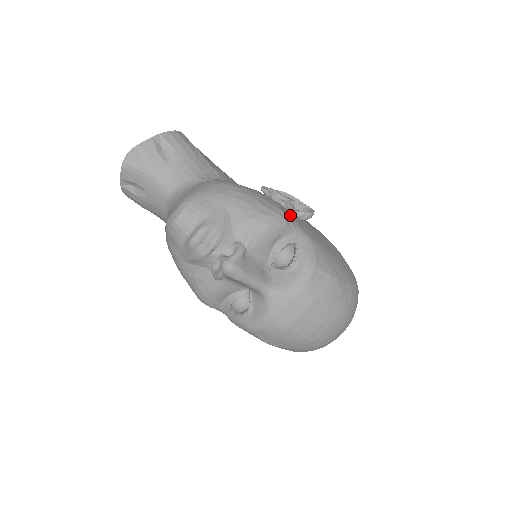
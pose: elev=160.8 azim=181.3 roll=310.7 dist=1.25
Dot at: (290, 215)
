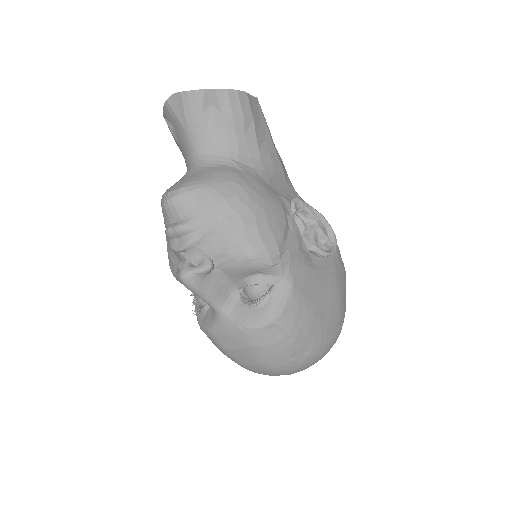
Dot at: (289, 253)
